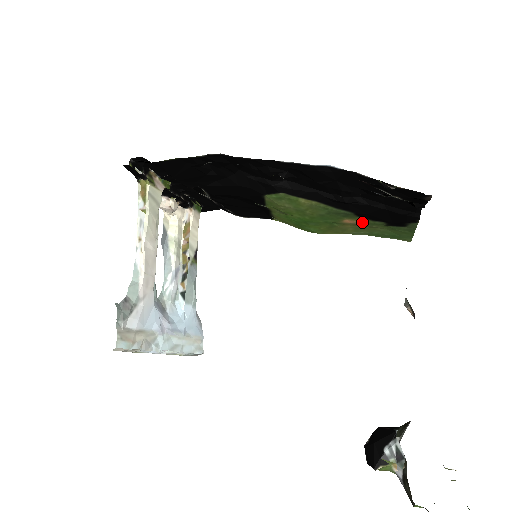
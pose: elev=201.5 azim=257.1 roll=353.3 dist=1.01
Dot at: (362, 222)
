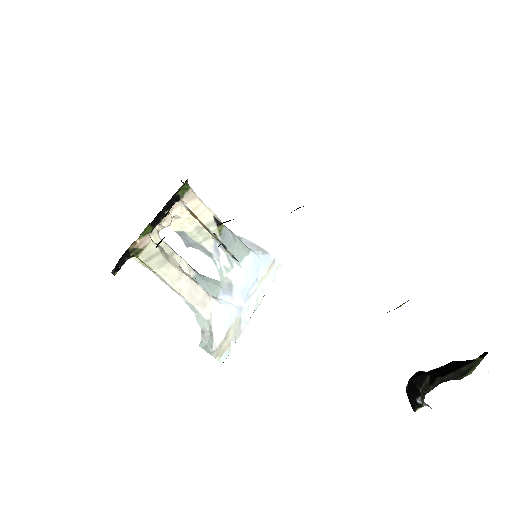
Dot at: occluded
